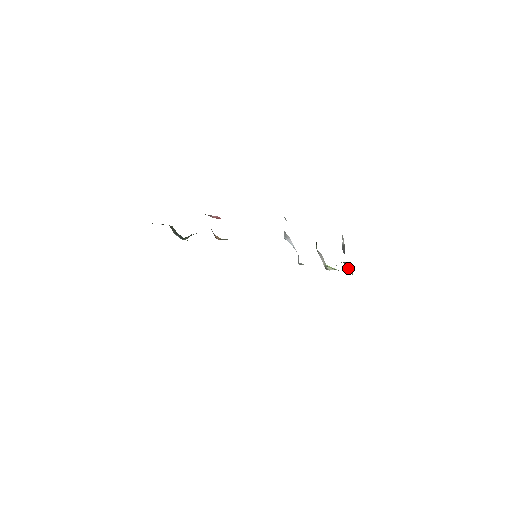
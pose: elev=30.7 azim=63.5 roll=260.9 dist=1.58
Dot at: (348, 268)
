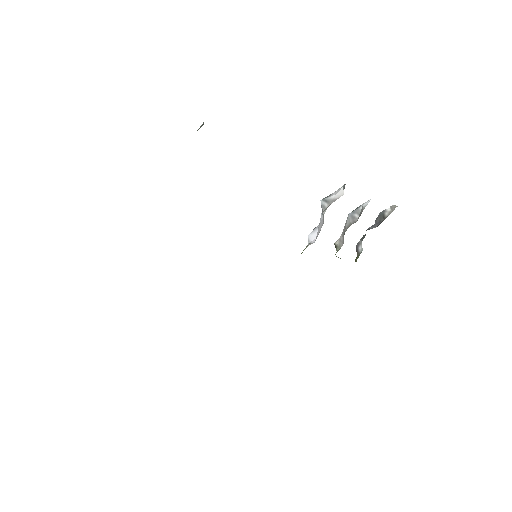
Dot at: (359, 249)
